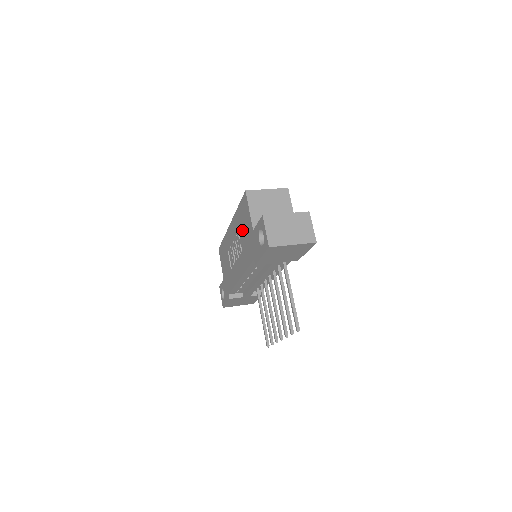
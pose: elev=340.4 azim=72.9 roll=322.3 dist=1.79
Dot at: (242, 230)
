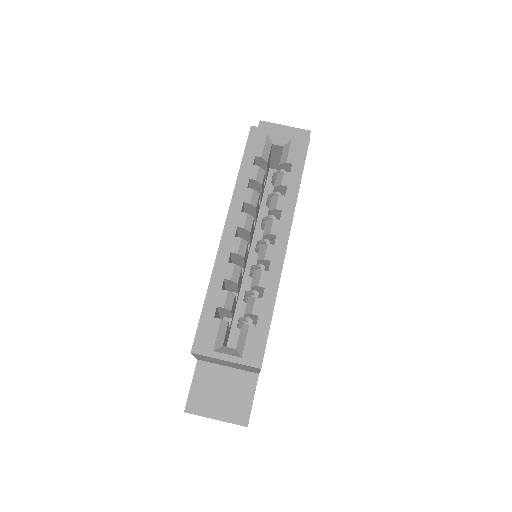
Dot at: occluded
